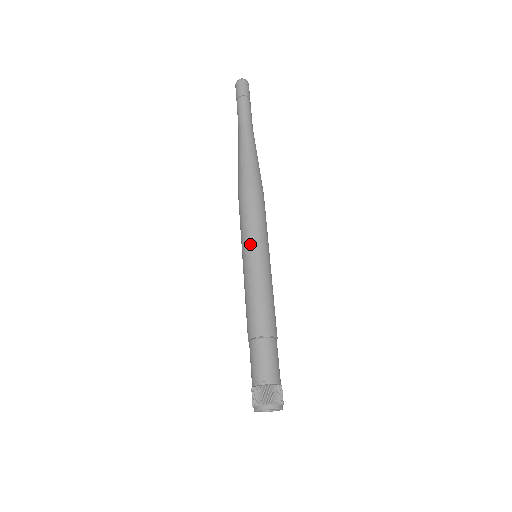
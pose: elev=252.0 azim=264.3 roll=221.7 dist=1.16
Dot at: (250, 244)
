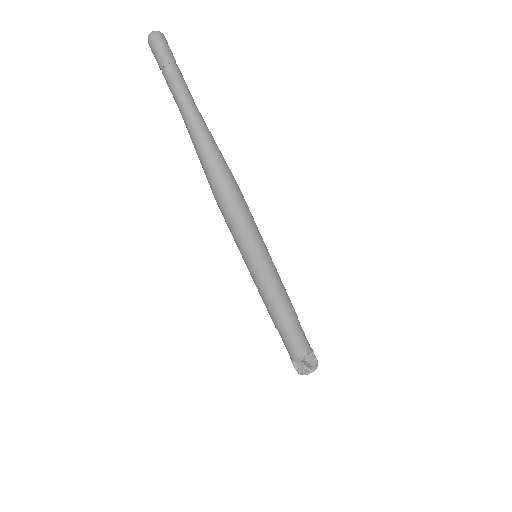
Dot at: (245, 256)
